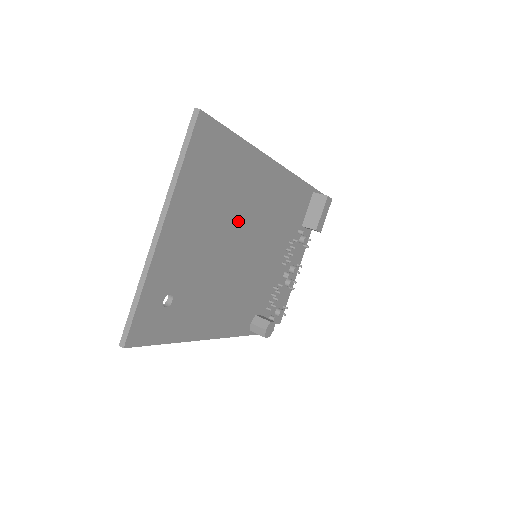
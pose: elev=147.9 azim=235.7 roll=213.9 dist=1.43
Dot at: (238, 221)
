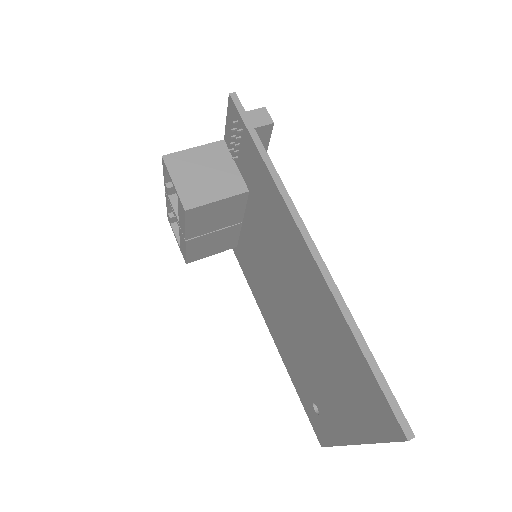
Dot at: occluded
